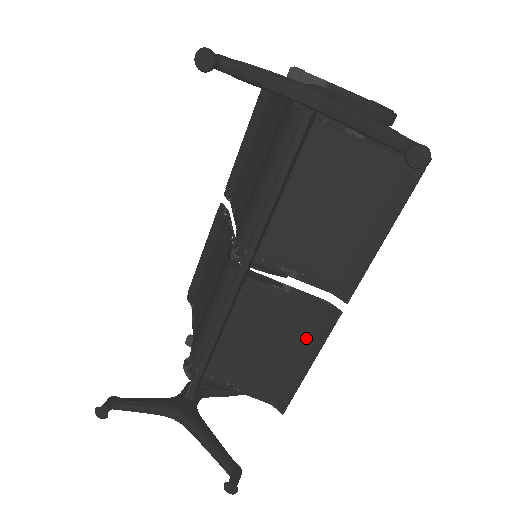
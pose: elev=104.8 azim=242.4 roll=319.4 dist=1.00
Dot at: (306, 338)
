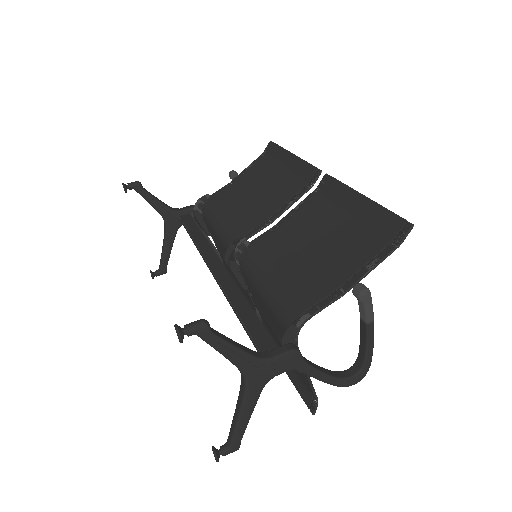
Dot at: occluded
